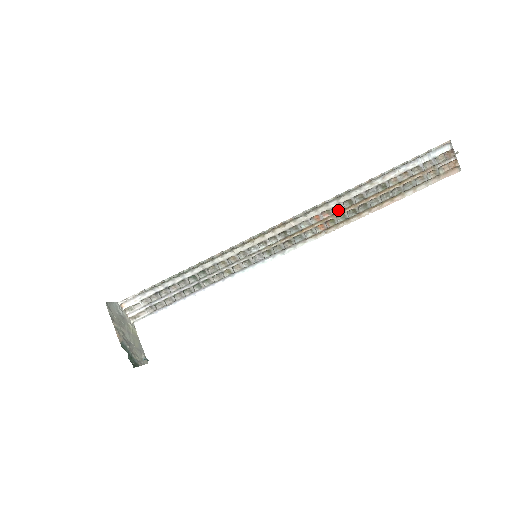
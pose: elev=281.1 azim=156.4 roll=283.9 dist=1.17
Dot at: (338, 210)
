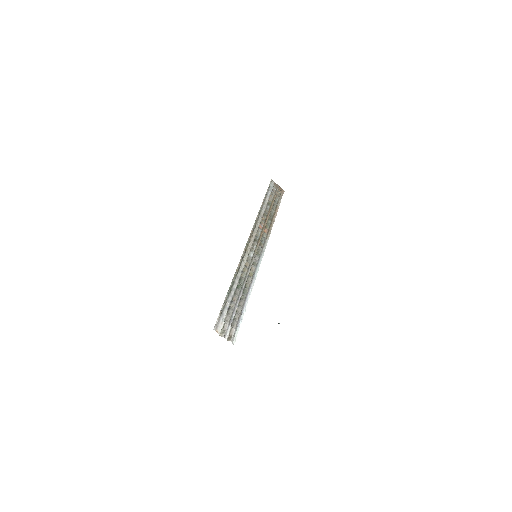
Dot at: (264, 220)
